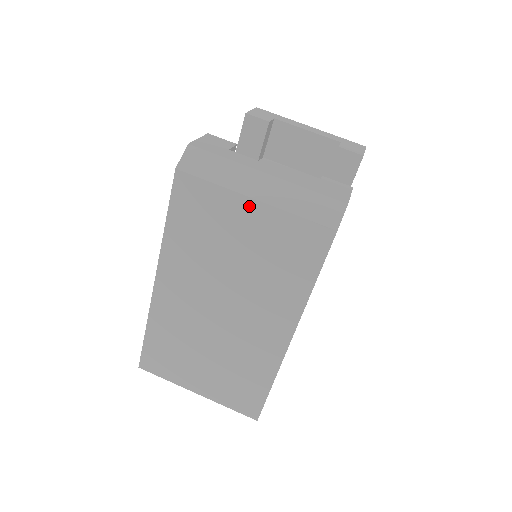
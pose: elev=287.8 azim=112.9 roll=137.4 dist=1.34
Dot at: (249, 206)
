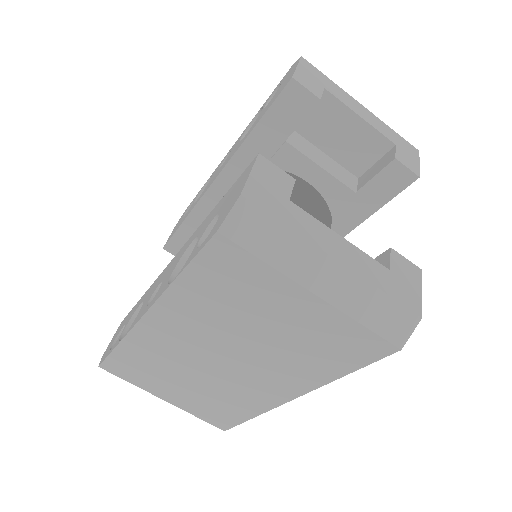
Dot at: (304, 298)
